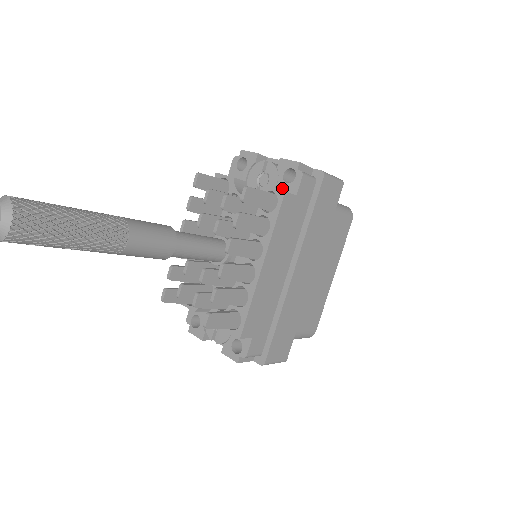
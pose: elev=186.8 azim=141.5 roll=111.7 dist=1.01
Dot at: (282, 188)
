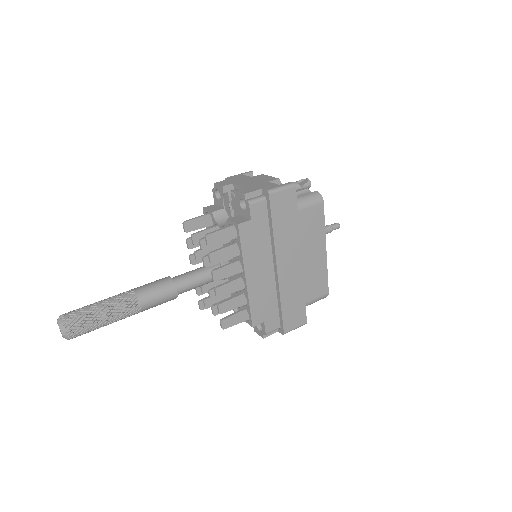
Dot at: (242, 214)
